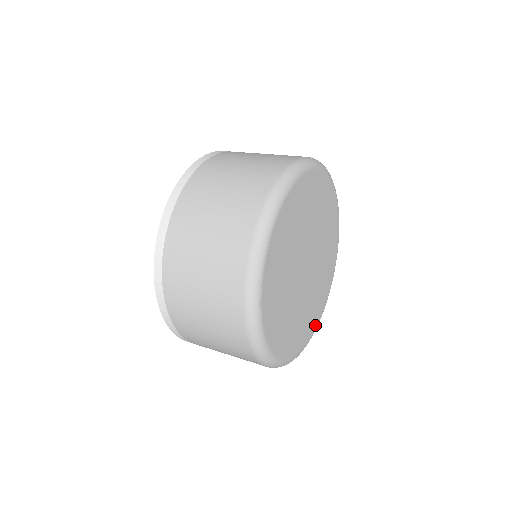
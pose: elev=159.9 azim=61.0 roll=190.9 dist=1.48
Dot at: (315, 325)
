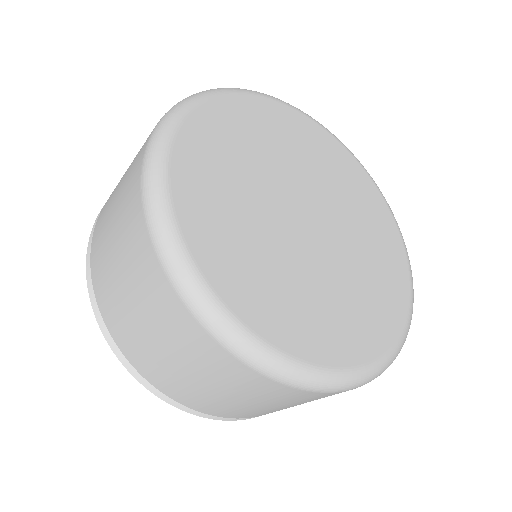
Dot at: (394, 329)
